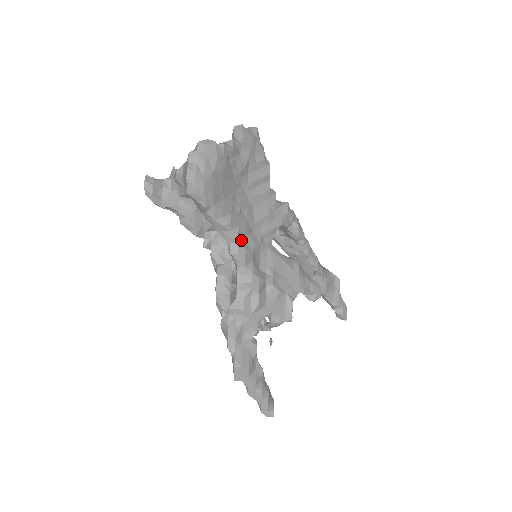
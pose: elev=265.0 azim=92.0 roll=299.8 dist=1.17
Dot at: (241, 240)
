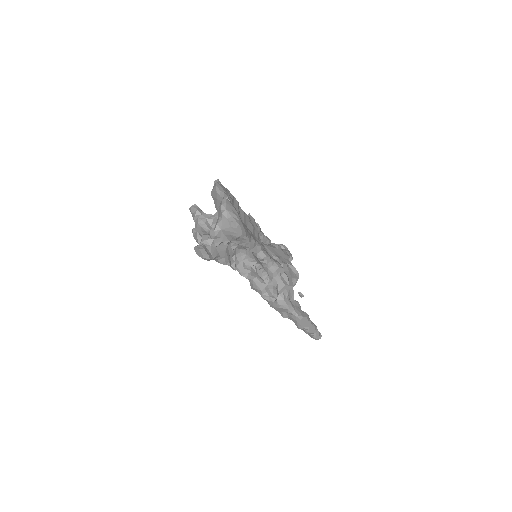
Dot at: (260, 248)
